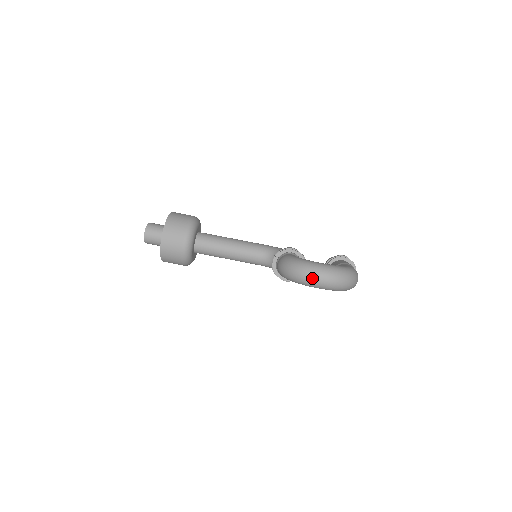
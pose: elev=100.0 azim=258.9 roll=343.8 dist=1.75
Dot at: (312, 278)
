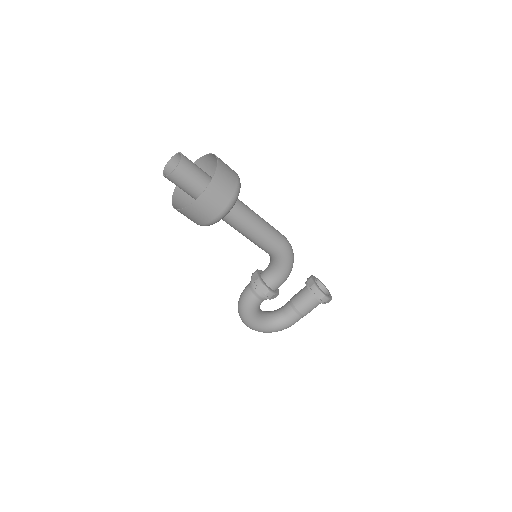
Dot at: occluded
